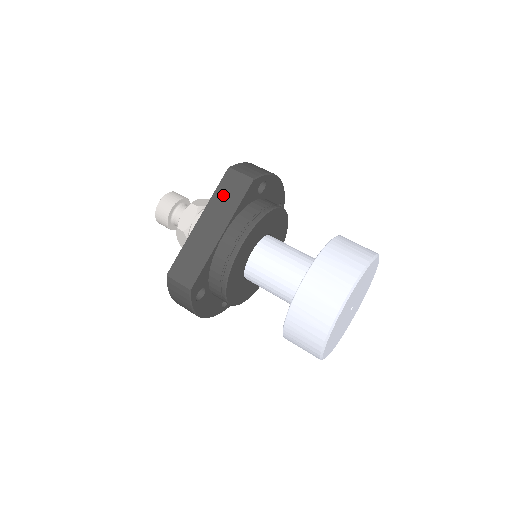
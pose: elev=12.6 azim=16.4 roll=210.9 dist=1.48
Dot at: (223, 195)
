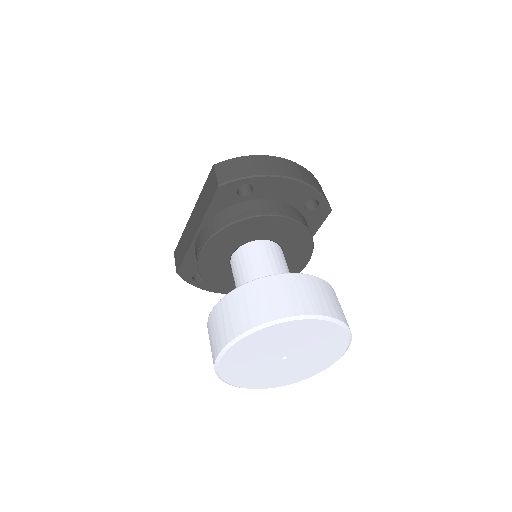
Dot at: (205, 194)
